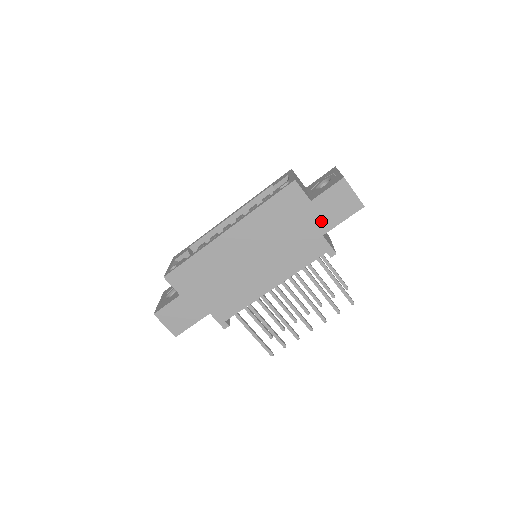
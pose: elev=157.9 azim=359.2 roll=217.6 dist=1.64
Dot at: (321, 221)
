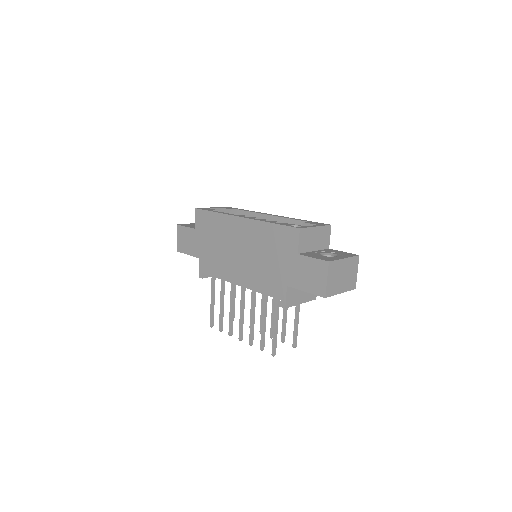
Dot at: (293, 275)
